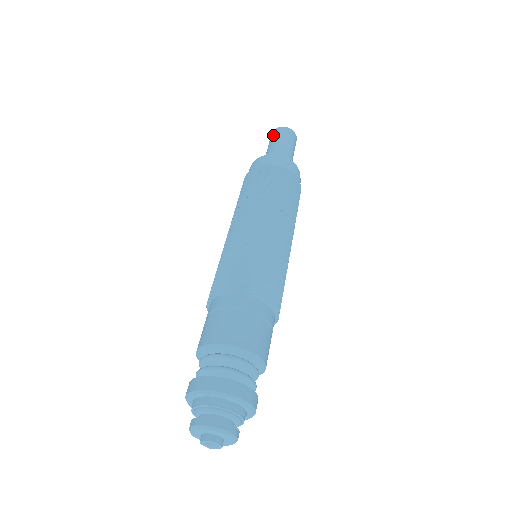
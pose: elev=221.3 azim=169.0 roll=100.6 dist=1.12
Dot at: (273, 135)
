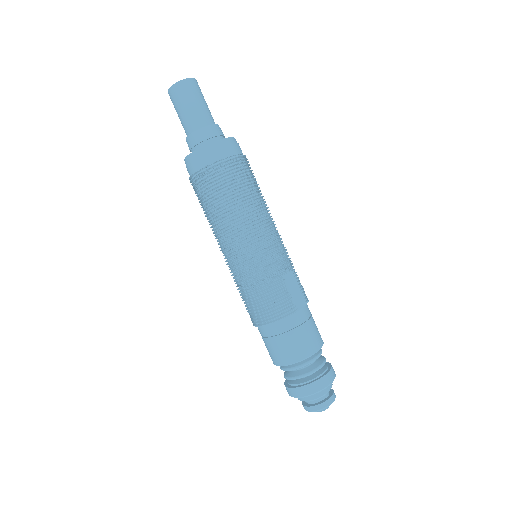
Dot at: (189, 91)
